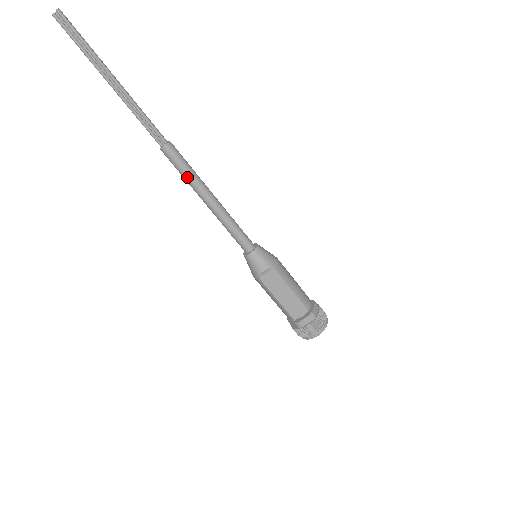
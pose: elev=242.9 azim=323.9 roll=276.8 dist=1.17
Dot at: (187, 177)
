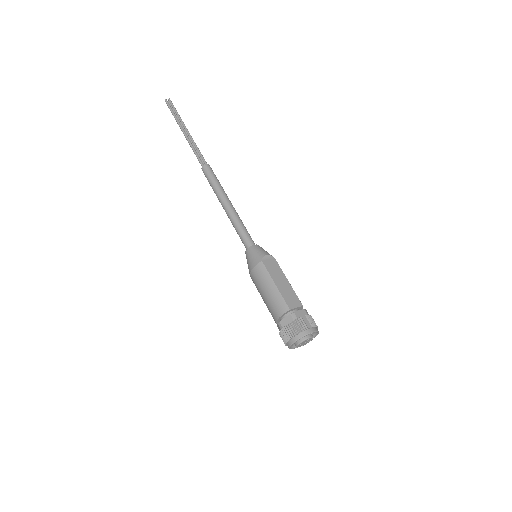
Dot at: (217, 185)
